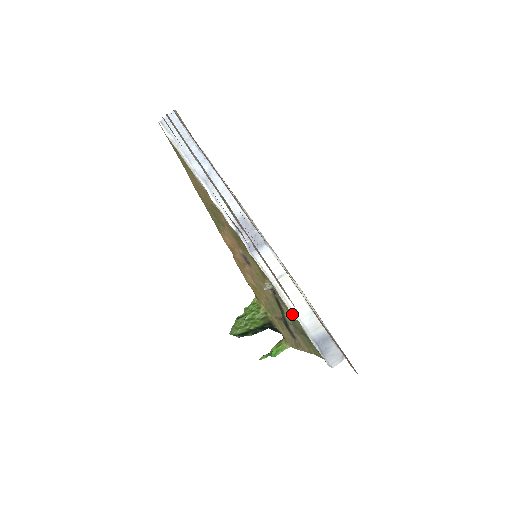
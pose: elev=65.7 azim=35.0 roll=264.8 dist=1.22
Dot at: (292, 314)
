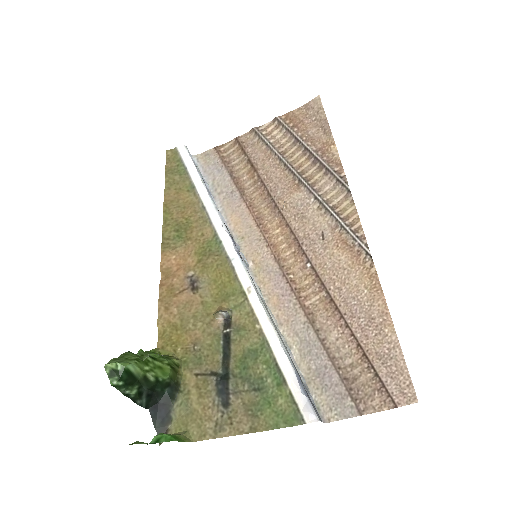
Dot at: (270, 336)
